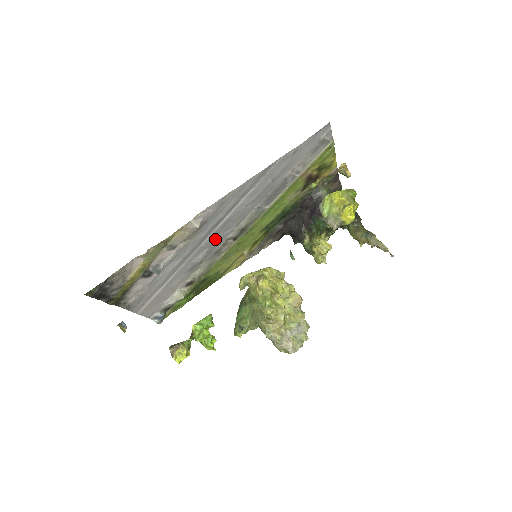
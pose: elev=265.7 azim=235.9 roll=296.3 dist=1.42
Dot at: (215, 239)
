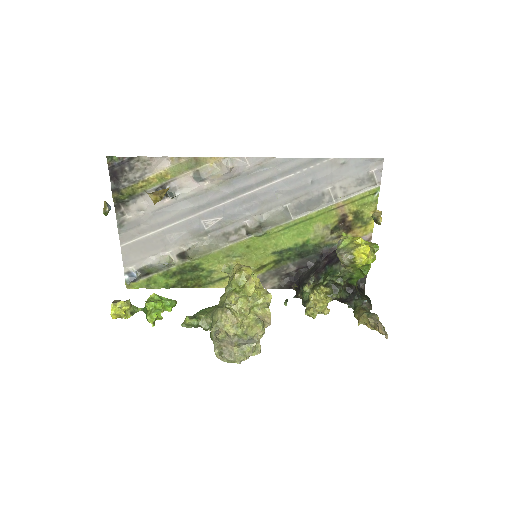
Dot at: (233, 211)
